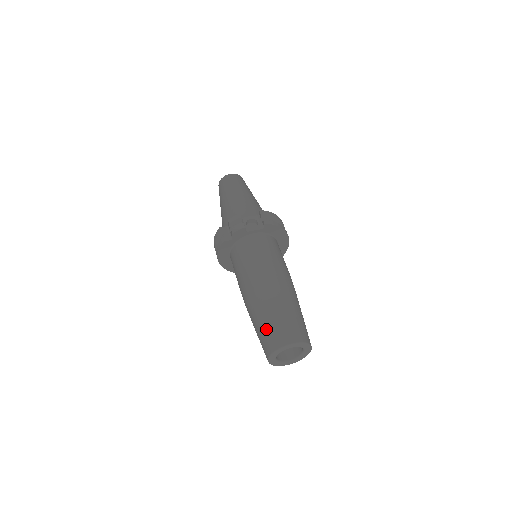
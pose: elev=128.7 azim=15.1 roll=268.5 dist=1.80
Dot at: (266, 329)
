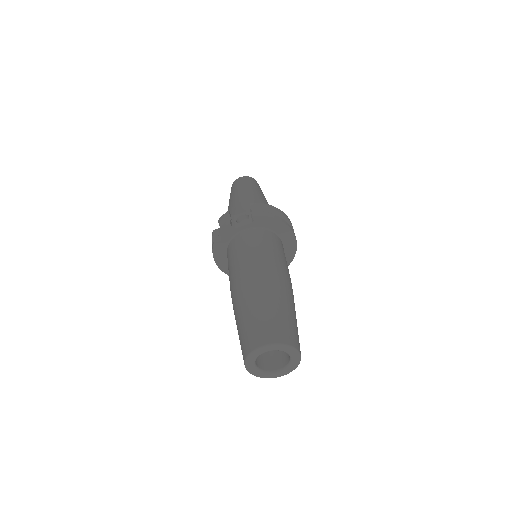
Dot at: (241, 332)
